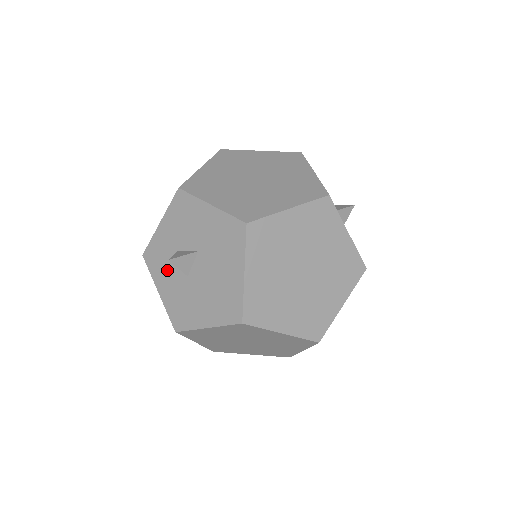
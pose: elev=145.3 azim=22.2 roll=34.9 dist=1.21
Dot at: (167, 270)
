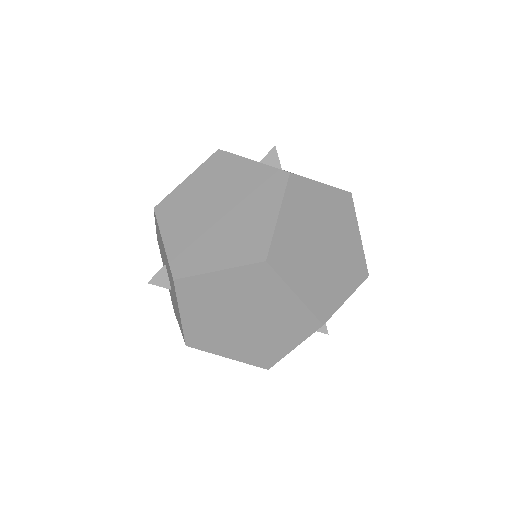
Dot at: (173, 302)
